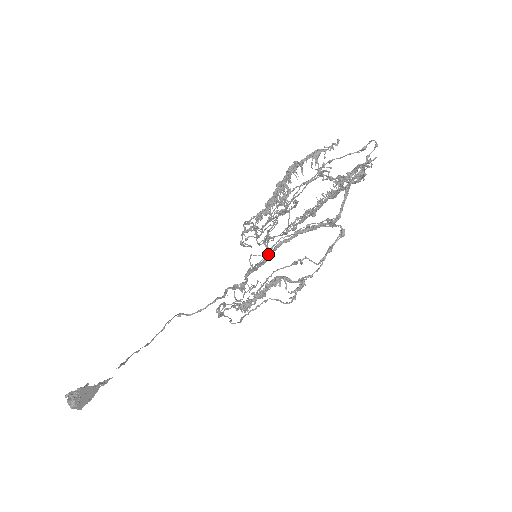
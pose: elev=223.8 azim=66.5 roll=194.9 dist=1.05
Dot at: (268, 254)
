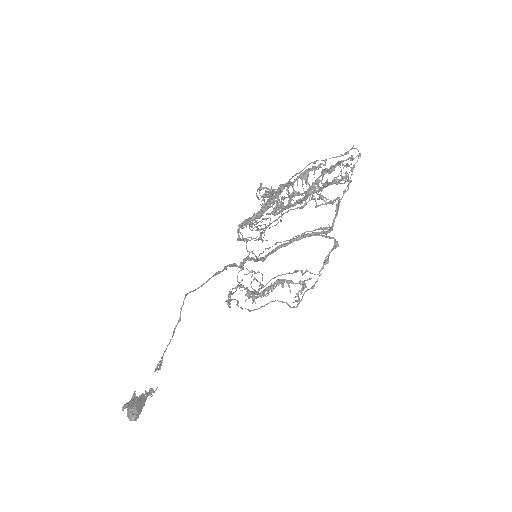
Dot at: (267, 254)
